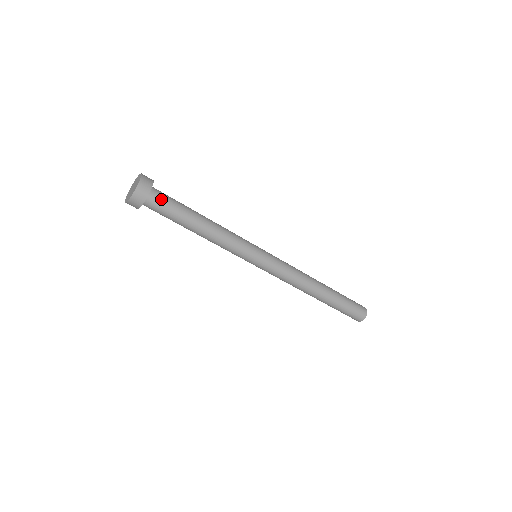
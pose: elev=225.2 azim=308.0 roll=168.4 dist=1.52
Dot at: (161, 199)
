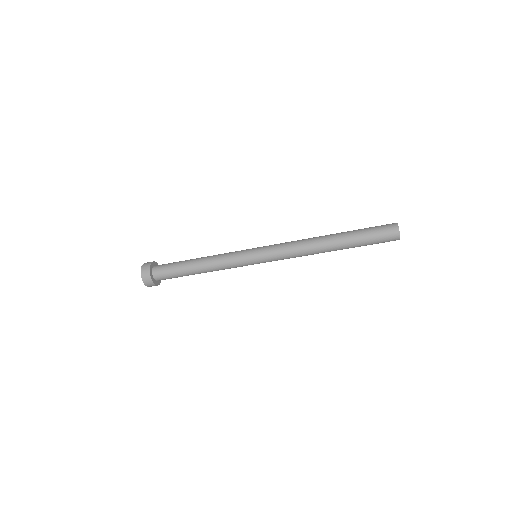
Dot at: (163, 265)
